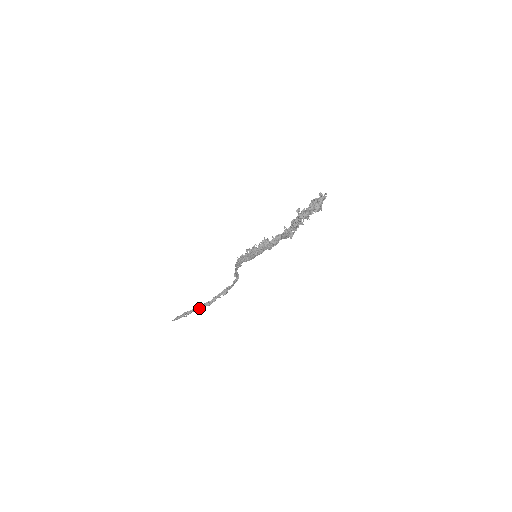
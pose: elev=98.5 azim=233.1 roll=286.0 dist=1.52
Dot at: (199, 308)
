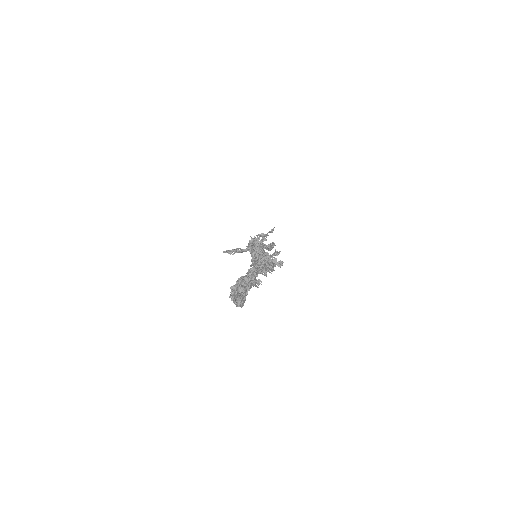
Dot at: (247, 250)
